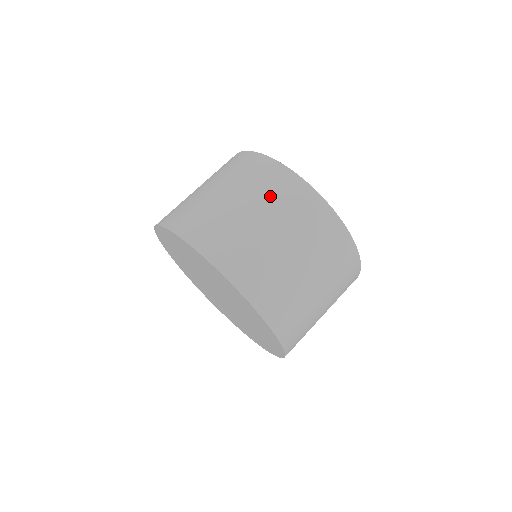
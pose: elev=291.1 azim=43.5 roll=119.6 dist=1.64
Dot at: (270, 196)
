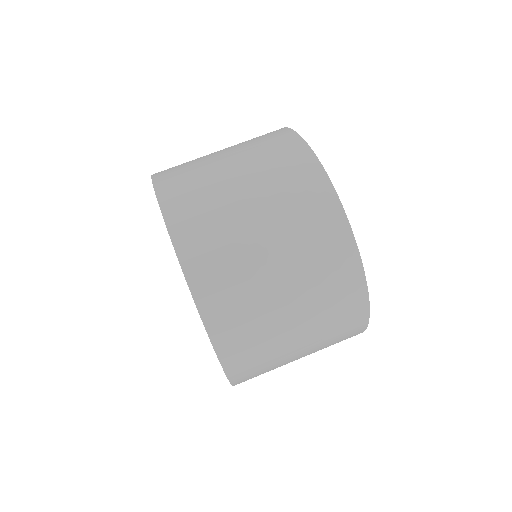
Dot at: (254, 145)
